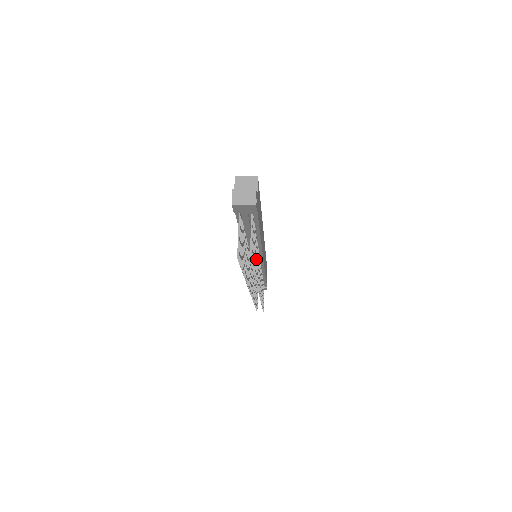
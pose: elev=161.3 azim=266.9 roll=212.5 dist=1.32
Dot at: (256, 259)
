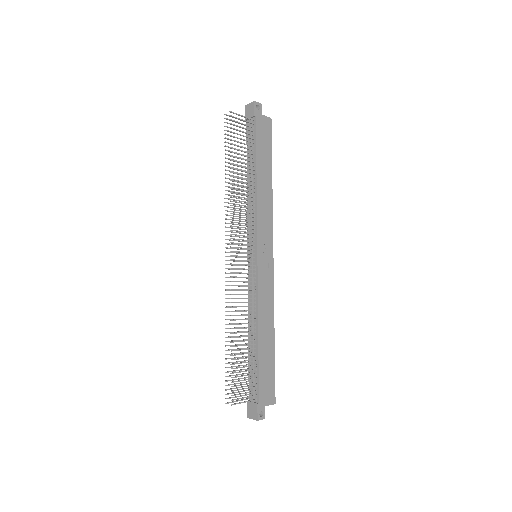
Dot at: (242, 178)
